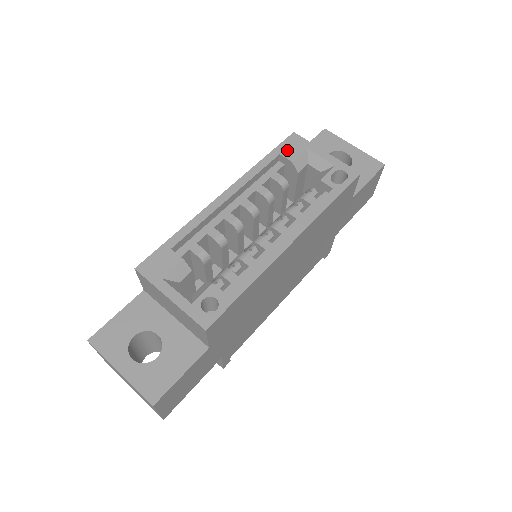
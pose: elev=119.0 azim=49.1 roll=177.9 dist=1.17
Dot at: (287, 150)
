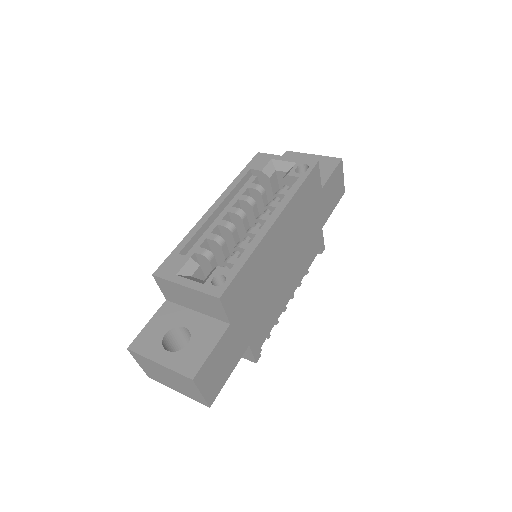
Dot at: (255, 165)
